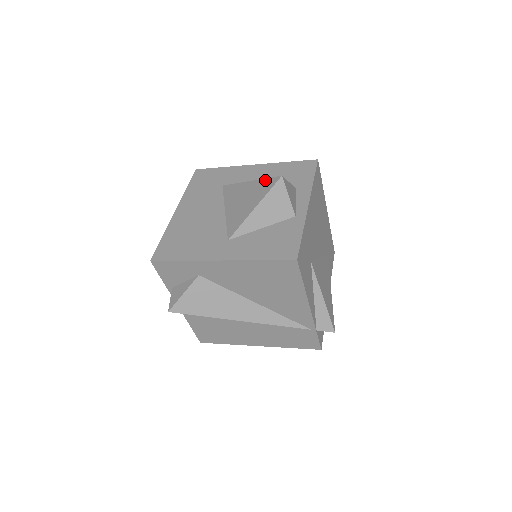
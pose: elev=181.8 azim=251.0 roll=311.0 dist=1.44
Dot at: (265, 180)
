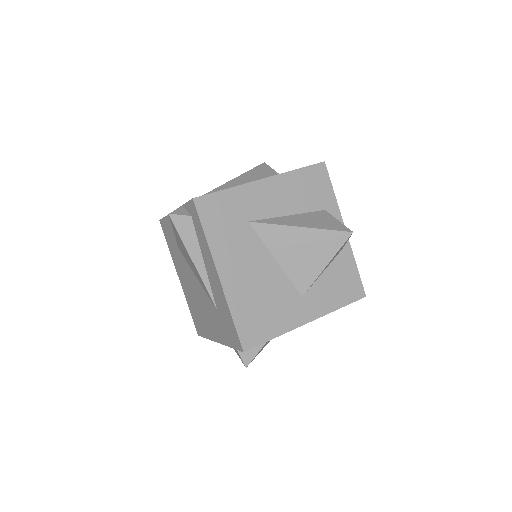
Dot at: (329, 232)
